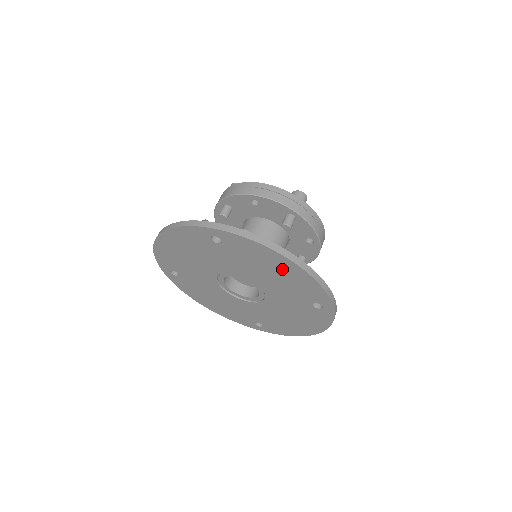
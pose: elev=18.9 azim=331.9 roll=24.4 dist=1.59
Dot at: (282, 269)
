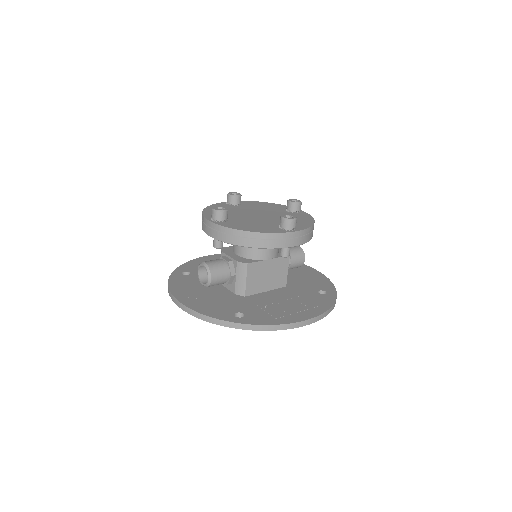
Dot at: occluded
